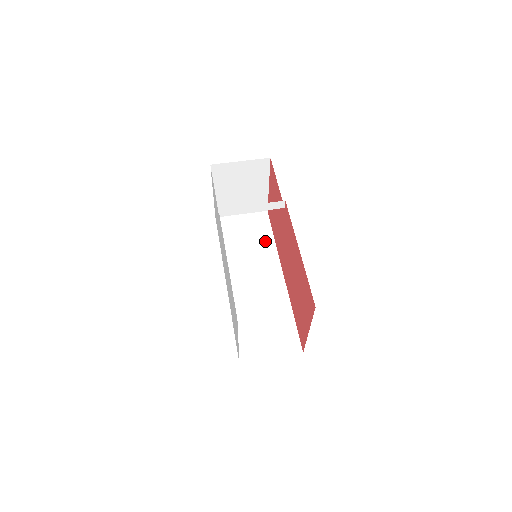
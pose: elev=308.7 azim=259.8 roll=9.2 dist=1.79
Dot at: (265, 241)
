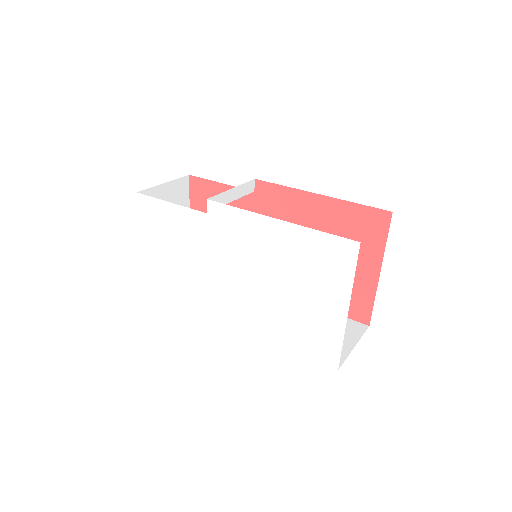
Dot at: occluded
